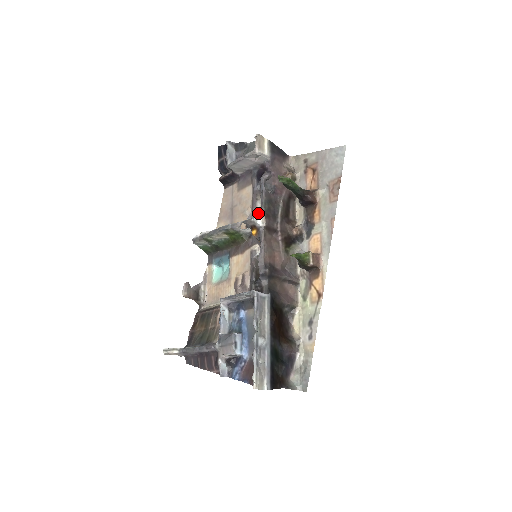
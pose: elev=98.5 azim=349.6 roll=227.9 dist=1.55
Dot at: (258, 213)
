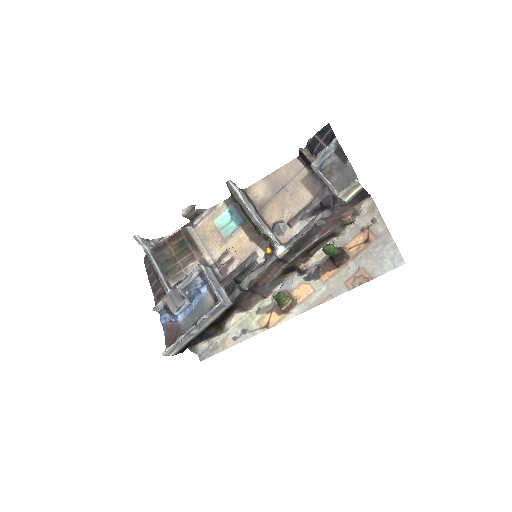
Dot at: (290, 232)
